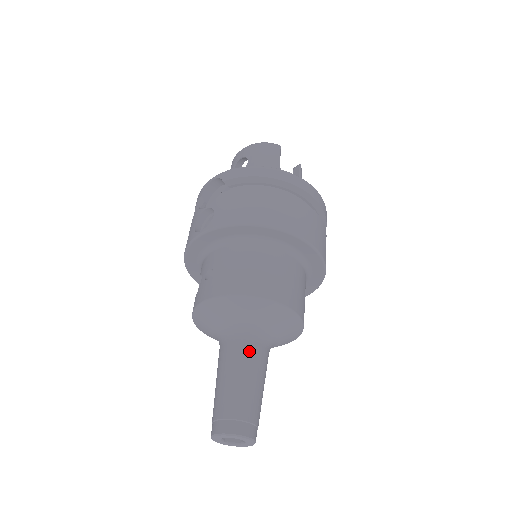
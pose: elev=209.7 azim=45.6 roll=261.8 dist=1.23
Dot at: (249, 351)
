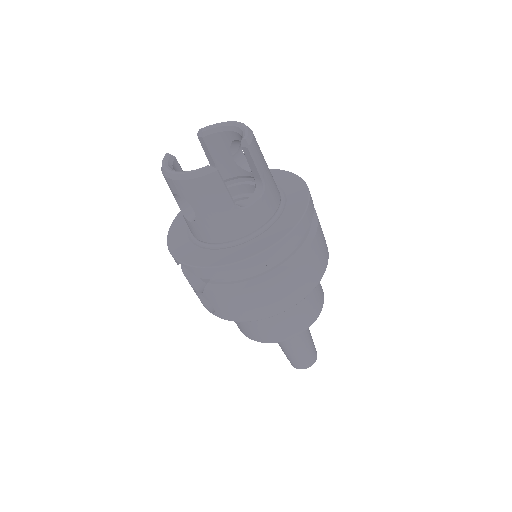
Dot at: (293, 338)
